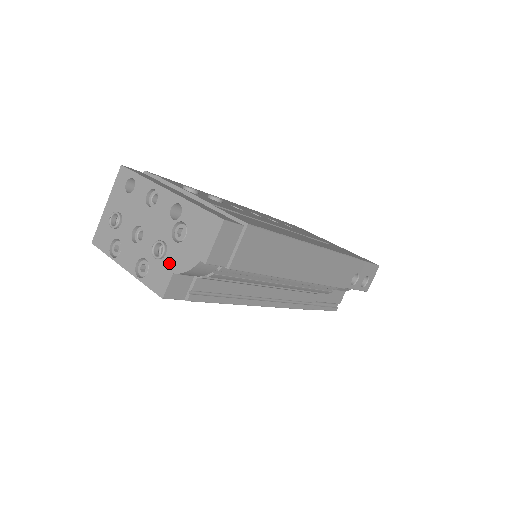
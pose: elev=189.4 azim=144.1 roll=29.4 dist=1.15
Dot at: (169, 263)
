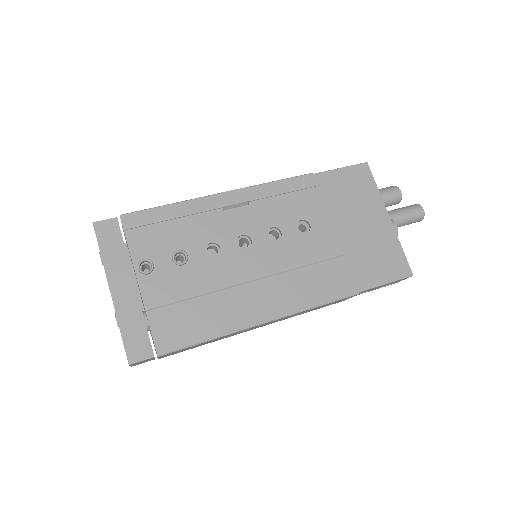
Dot at: occluded
